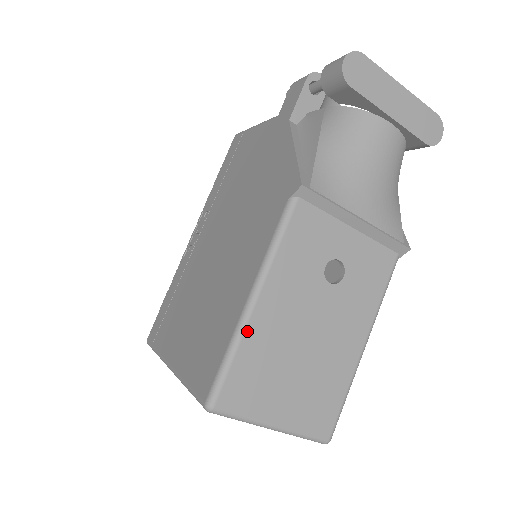
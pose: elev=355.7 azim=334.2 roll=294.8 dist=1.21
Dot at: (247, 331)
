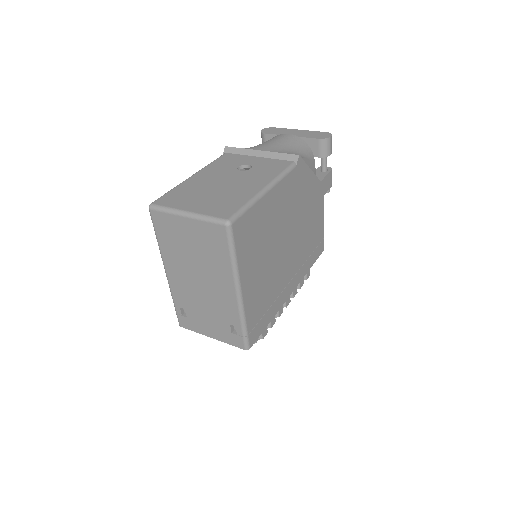
Dot at: (183, 184)
